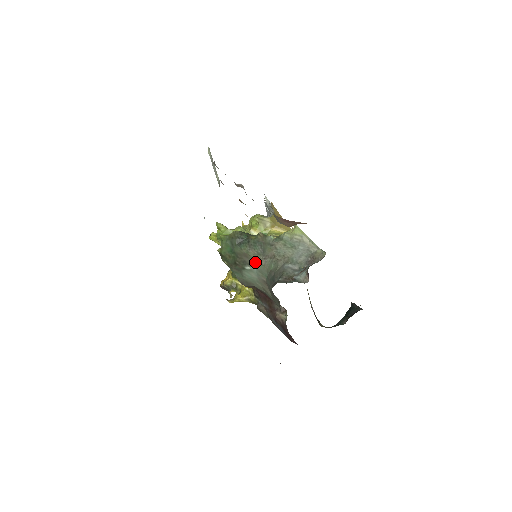
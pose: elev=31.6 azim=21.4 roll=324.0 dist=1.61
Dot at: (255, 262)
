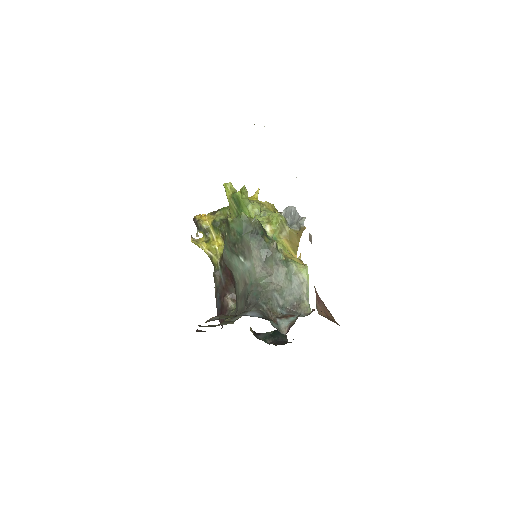
Dot at: (252, 262)
